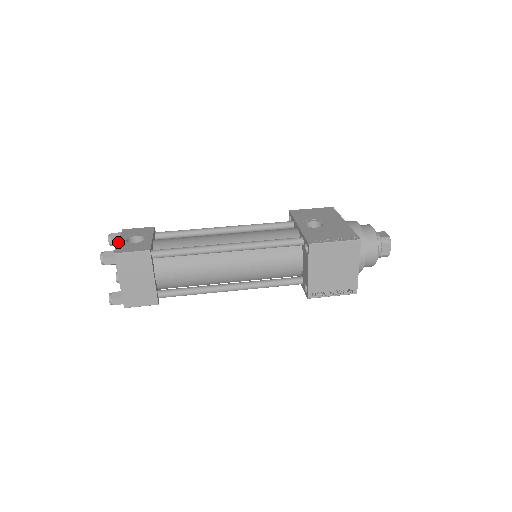
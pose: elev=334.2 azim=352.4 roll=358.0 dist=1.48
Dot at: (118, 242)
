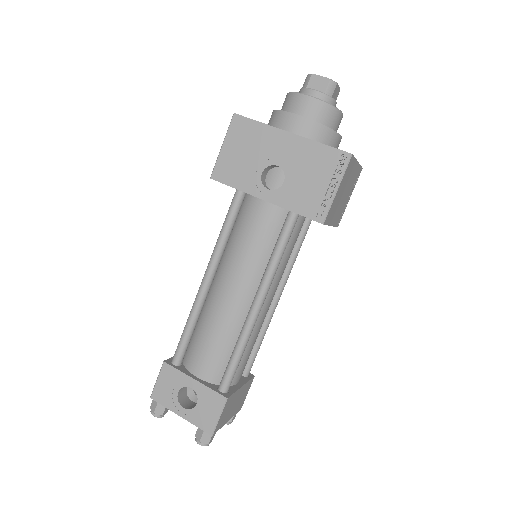
Dot at: (185, 419)
